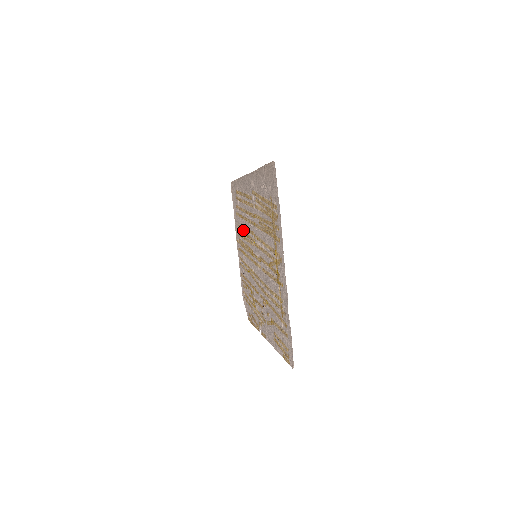
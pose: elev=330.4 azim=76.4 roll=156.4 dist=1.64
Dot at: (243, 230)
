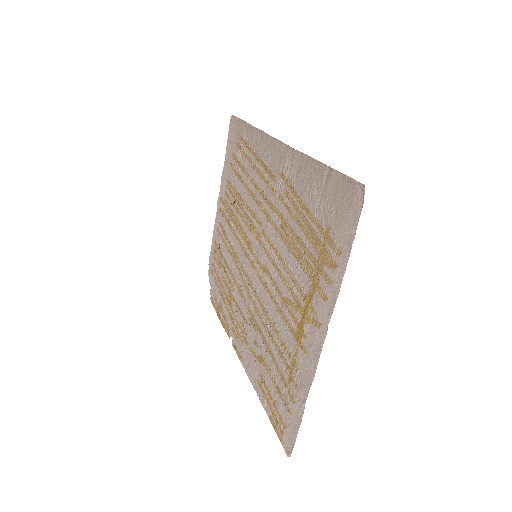
Dot at: (238, 198)
